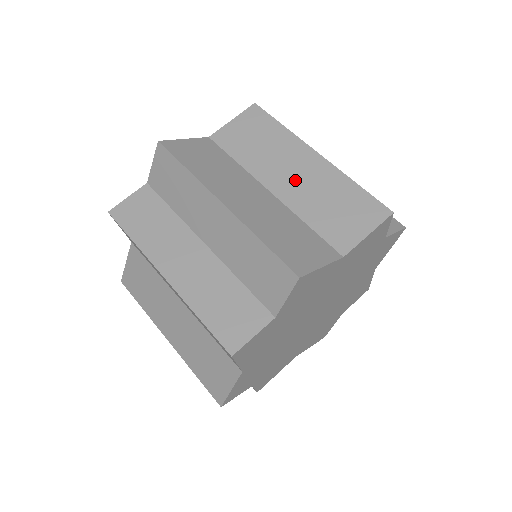
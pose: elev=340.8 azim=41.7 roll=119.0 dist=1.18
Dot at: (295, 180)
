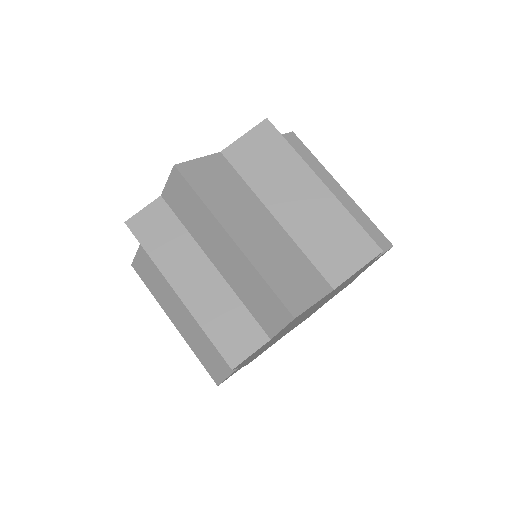
Dot at: (298, 208)
